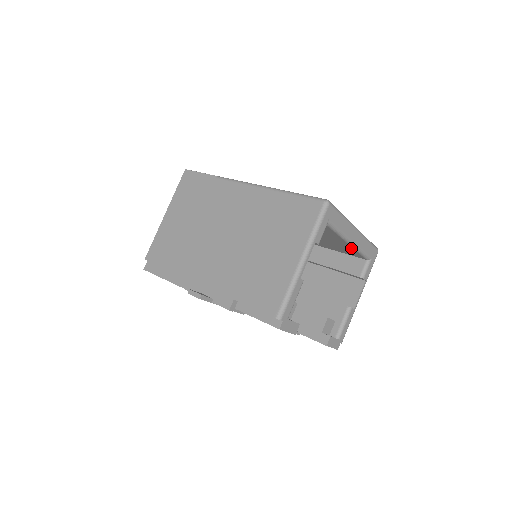
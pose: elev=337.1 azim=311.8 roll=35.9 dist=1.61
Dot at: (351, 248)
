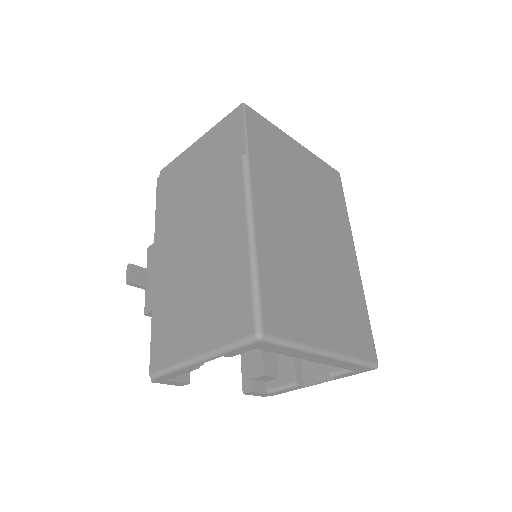
Dot at: occluded
